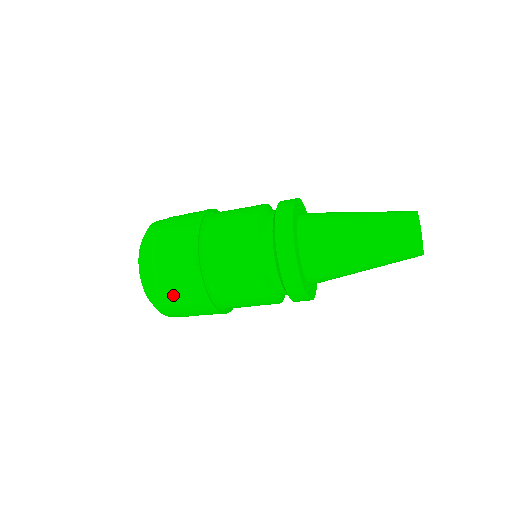
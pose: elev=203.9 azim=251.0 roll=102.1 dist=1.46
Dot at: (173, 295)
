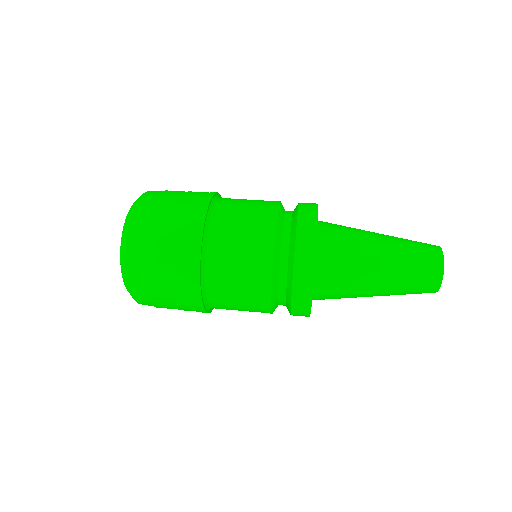
Dot at: occluded
